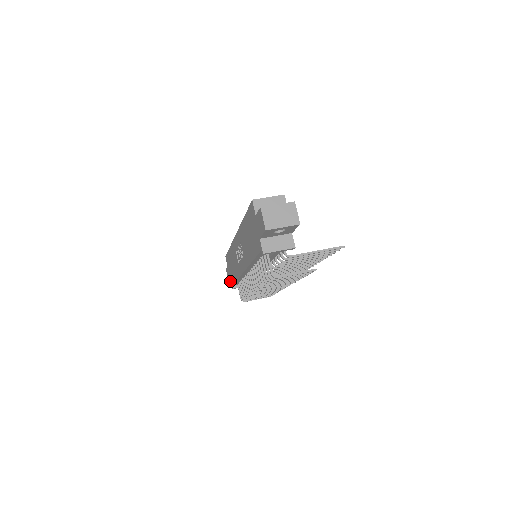
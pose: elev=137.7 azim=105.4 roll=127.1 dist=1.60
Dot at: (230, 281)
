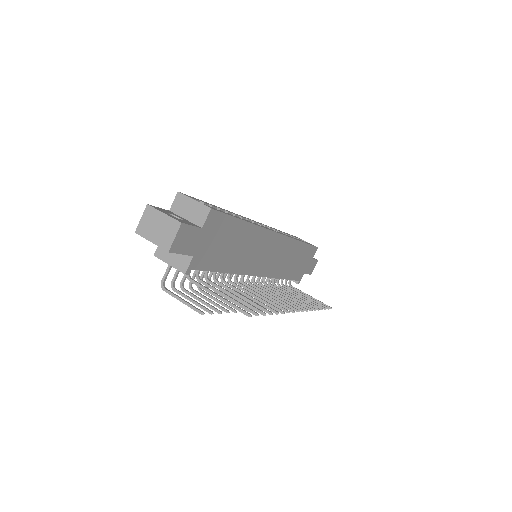
Dot at: occluded
